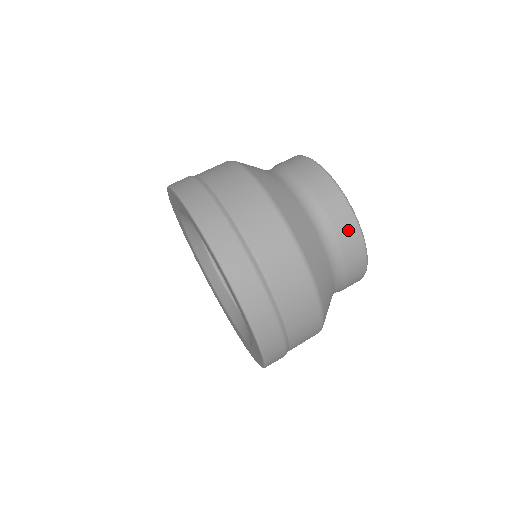
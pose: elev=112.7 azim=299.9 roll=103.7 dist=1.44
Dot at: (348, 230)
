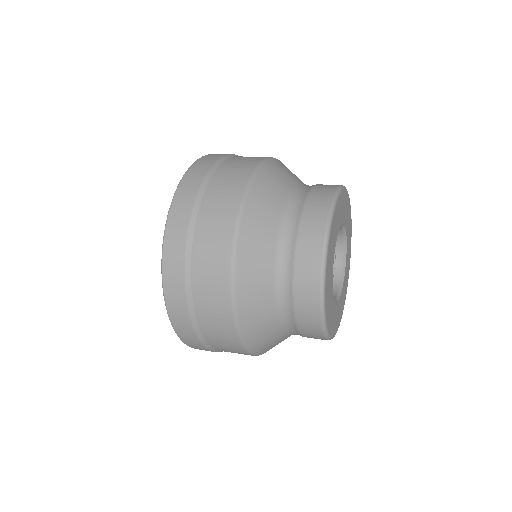
Dot at: occluded
